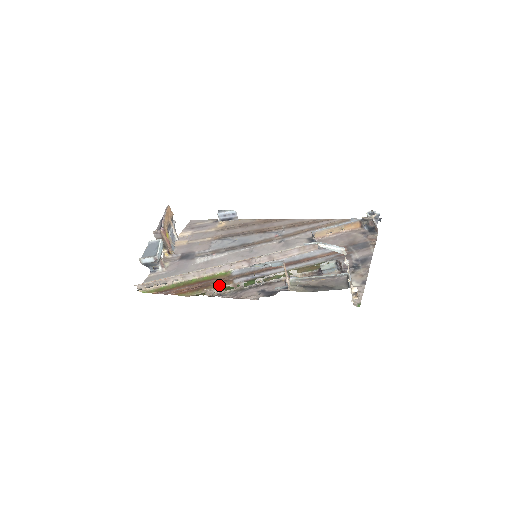
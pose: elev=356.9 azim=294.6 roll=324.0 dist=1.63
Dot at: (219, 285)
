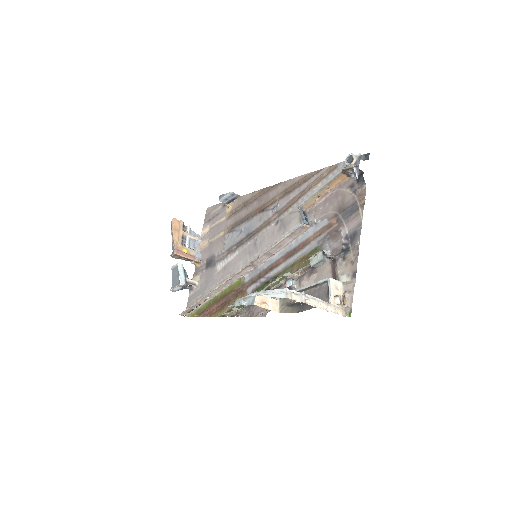
Dot at: occluded
